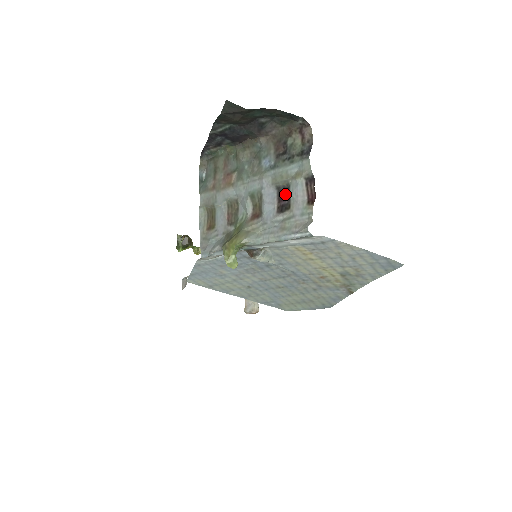
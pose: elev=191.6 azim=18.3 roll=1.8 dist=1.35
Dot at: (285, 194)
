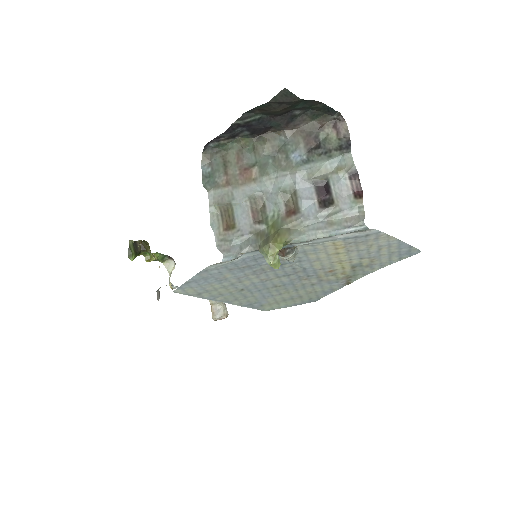
Dot at: (324, 189)
